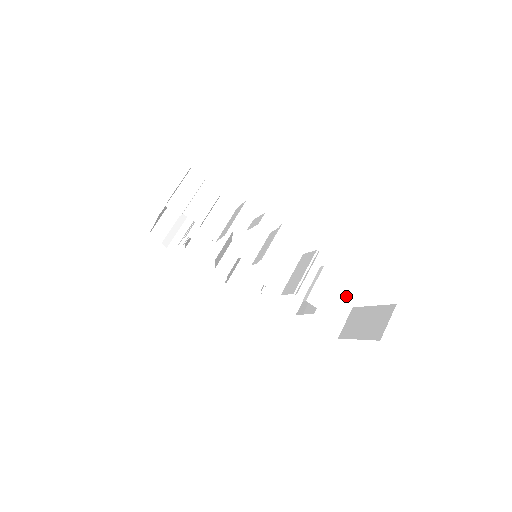
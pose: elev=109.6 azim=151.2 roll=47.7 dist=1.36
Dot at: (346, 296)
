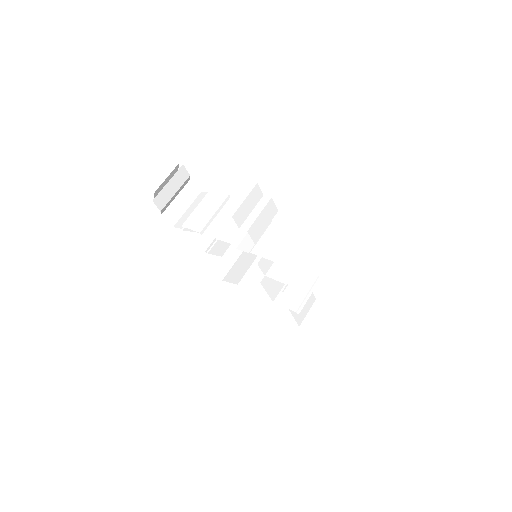
Dot at: (309, 303)
